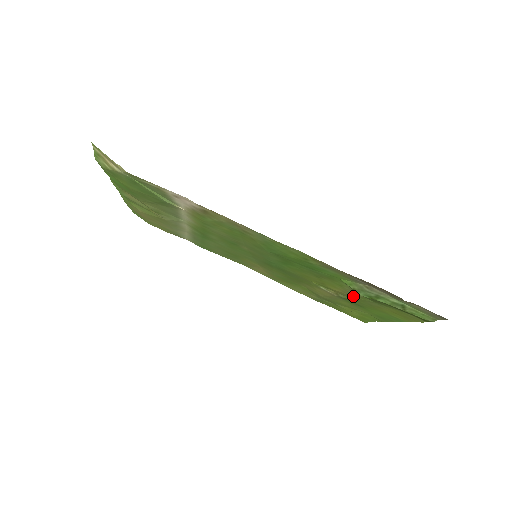
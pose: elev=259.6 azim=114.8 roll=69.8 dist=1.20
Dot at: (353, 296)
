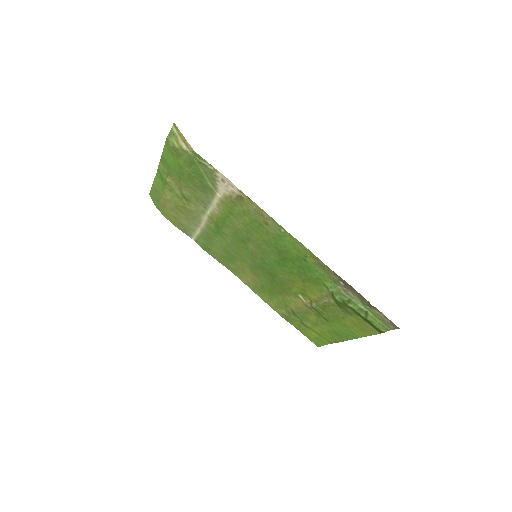
Dot at: (326, 304)
